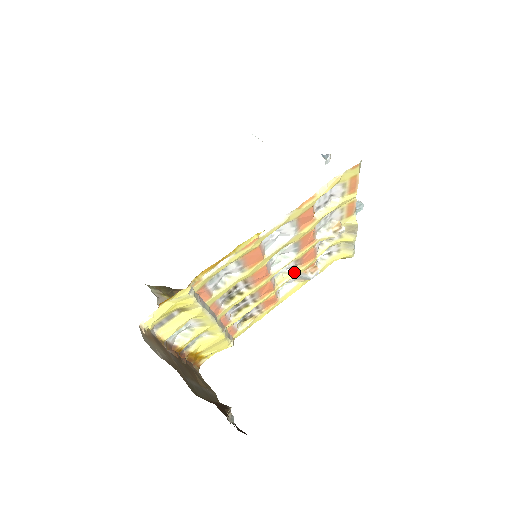
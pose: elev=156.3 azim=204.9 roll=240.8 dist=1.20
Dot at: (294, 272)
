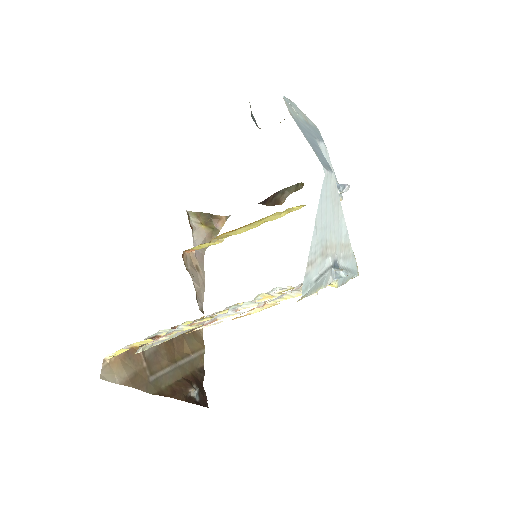
Dot at: (276, 295)
